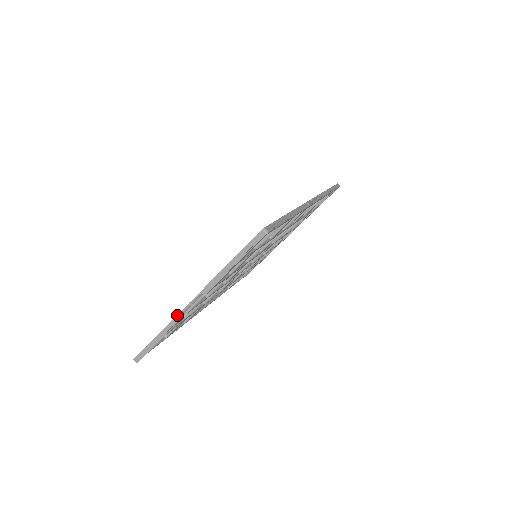
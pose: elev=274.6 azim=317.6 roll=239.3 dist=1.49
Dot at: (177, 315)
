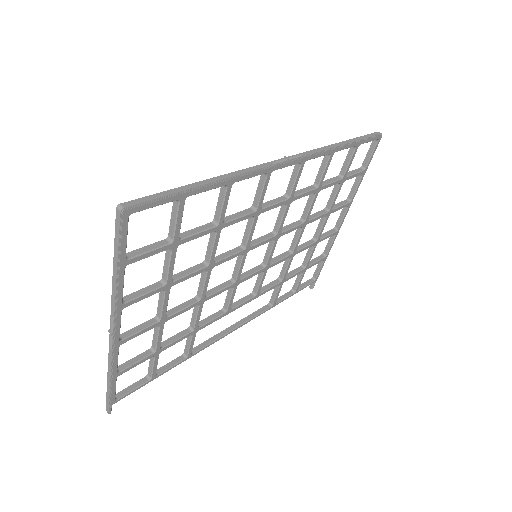
Dot at: (109, 349)
